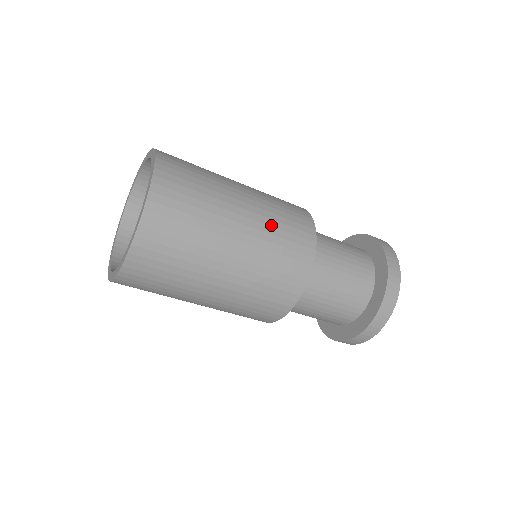
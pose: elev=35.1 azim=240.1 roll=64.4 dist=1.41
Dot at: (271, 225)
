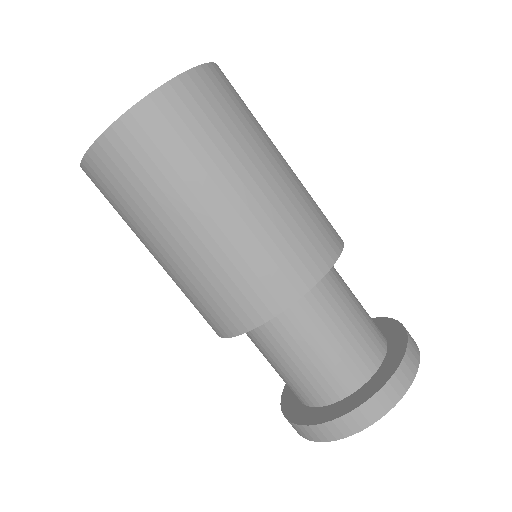
Dot at: occluded
